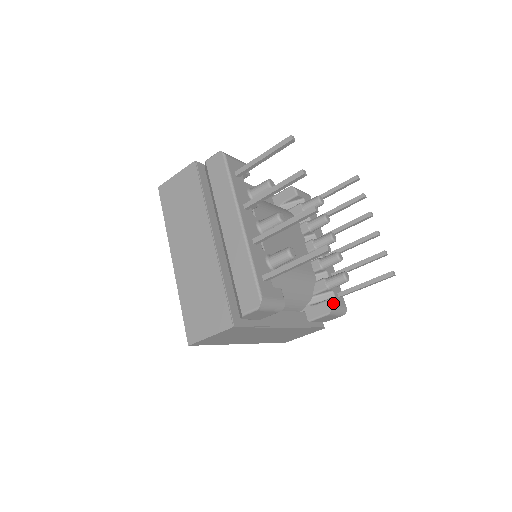
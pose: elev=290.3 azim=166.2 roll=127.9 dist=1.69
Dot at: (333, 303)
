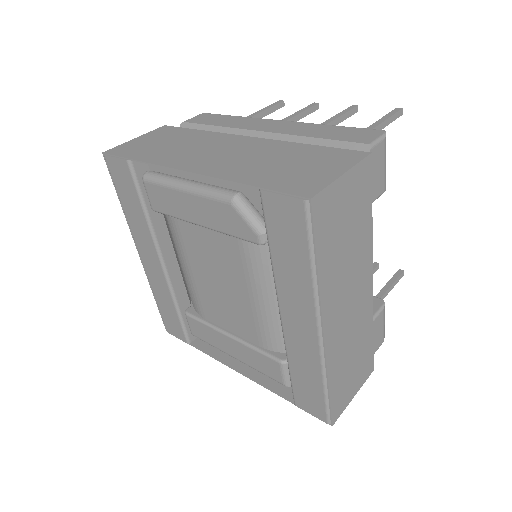
Dot at: occluded
